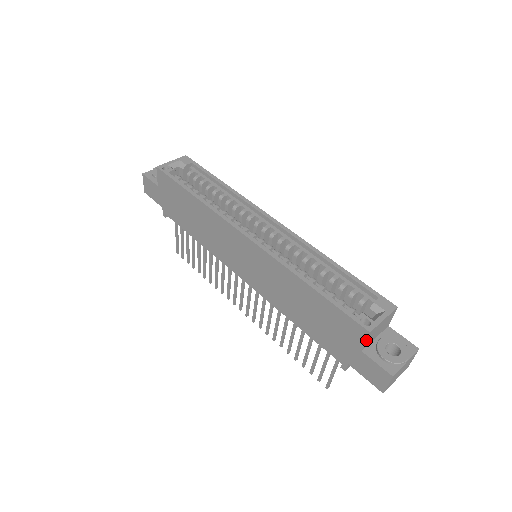
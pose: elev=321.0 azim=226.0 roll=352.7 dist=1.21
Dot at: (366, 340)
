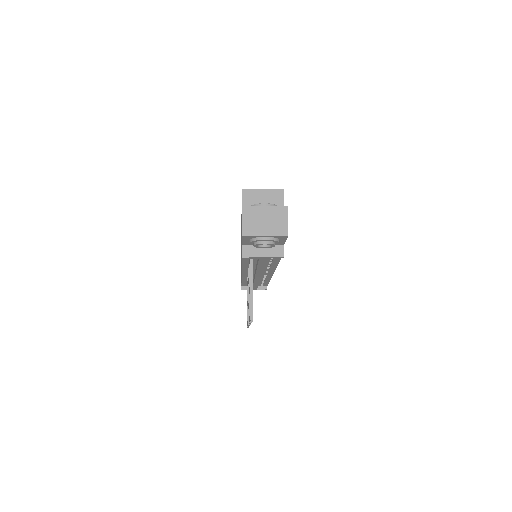
Dot at: (242, 200)
